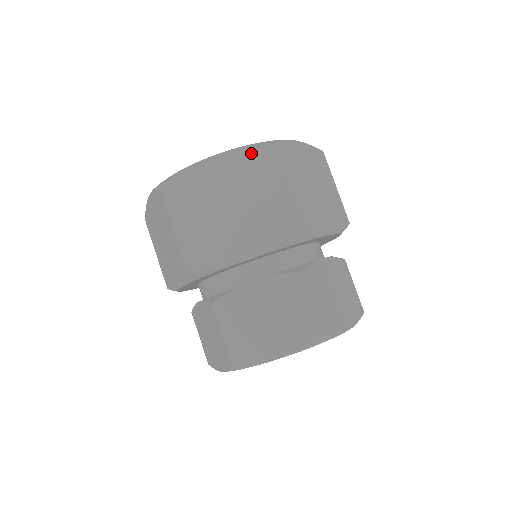
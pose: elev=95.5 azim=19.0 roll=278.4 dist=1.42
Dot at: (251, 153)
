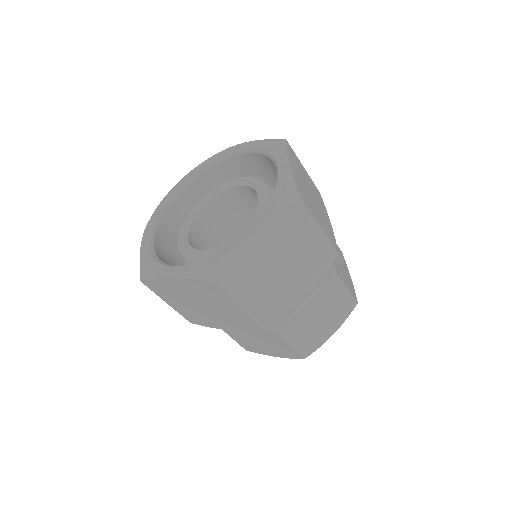
Dot at: (203, 284)
